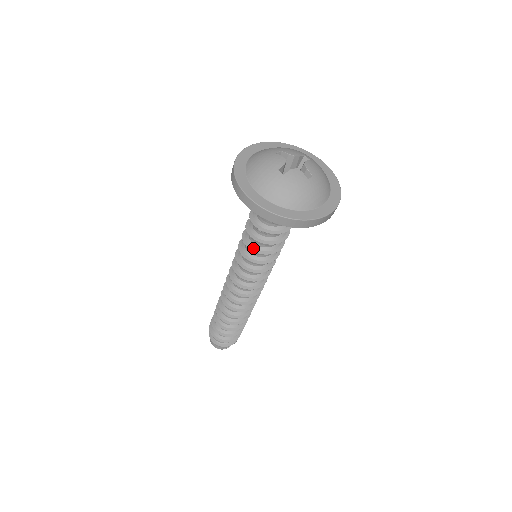
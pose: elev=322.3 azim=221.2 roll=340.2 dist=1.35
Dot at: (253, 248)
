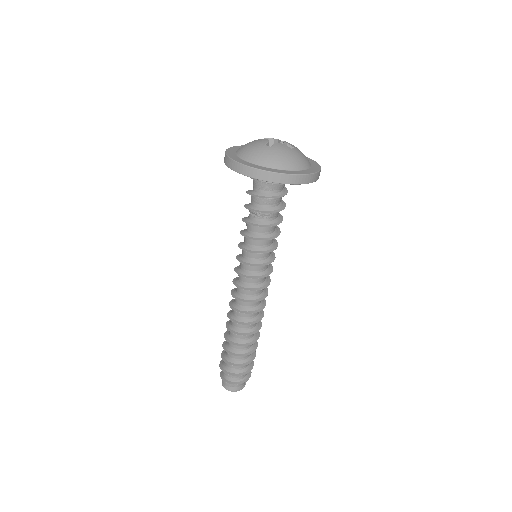
Dot at: (254, 238)
